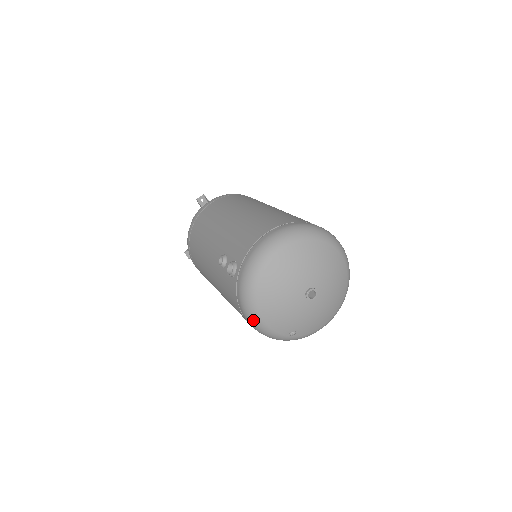
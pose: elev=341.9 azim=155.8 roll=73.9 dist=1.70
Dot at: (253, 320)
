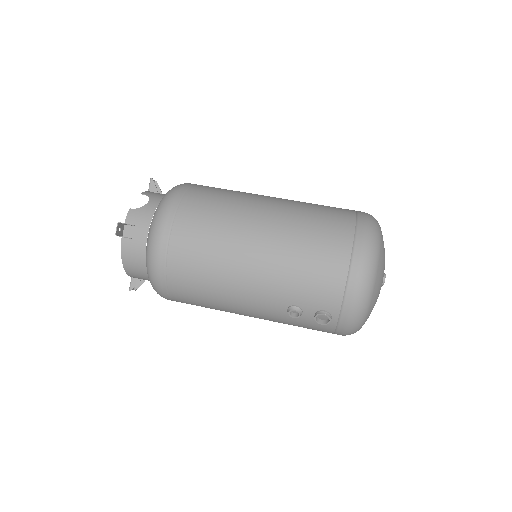
Dot at: occluded
